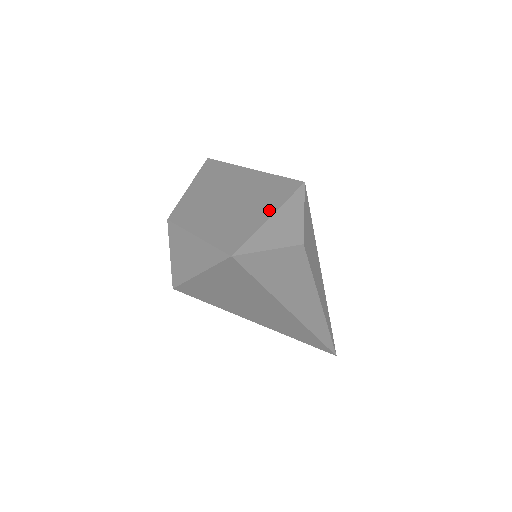
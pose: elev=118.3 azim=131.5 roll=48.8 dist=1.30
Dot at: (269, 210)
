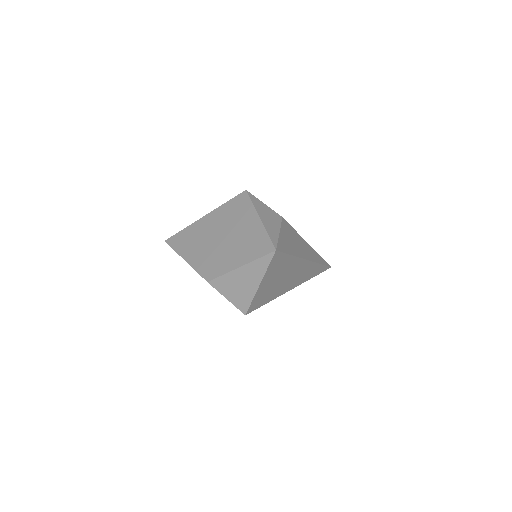
Dot at: (254, 218)
